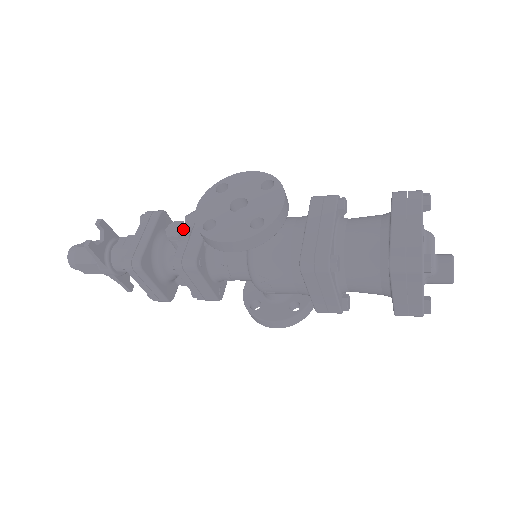
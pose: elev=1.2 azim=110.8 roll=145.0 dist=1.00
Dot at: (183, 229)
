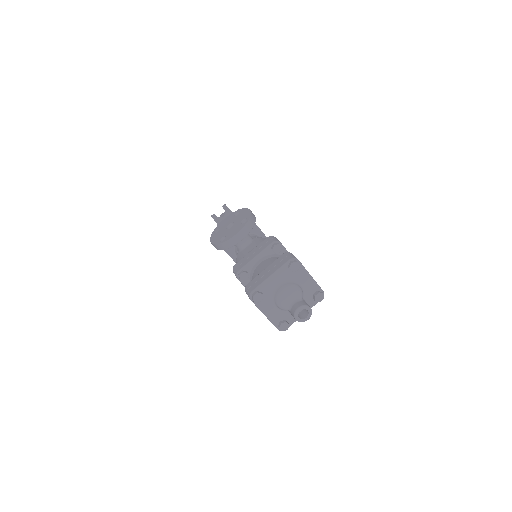
Dot at: occluded
